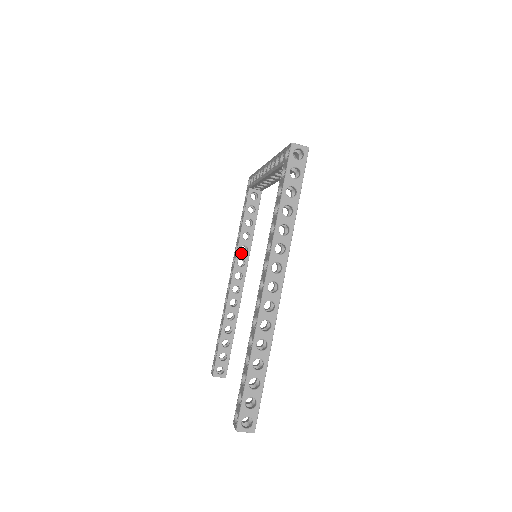
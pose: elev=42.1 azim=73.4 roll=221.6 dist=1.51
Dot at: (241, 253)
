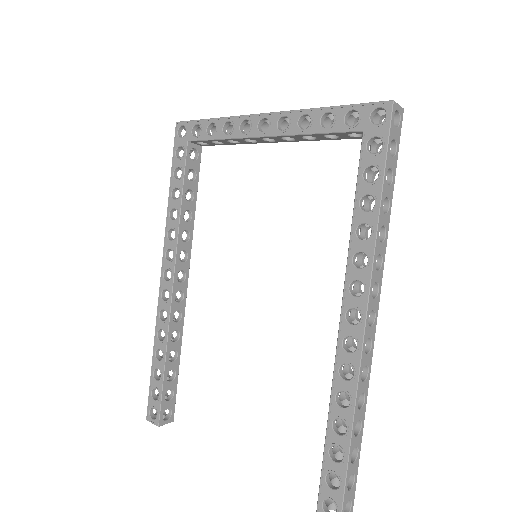
Dot at: (182, 242)
